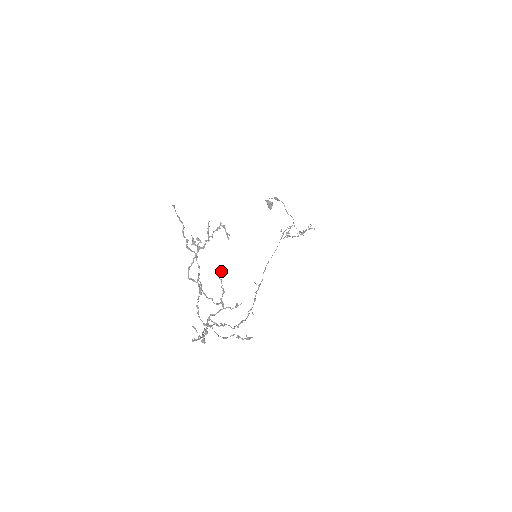
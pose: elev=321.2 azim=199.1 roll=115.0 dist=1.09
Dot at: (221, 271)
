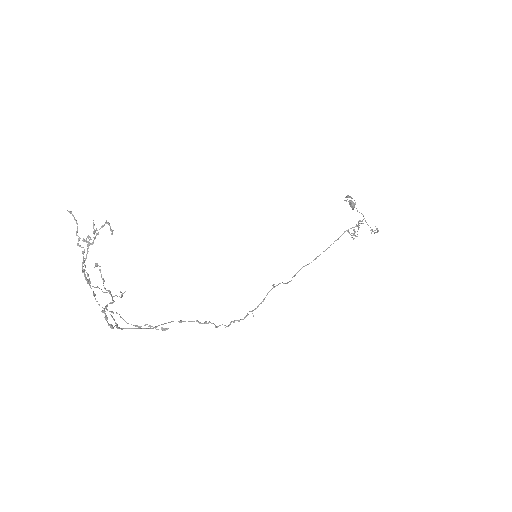
Dot at: occluded
